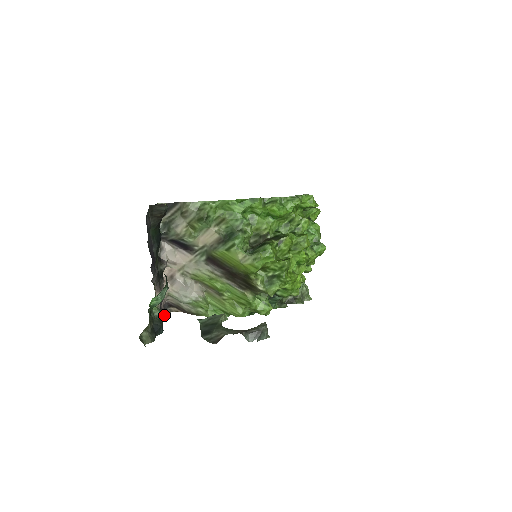
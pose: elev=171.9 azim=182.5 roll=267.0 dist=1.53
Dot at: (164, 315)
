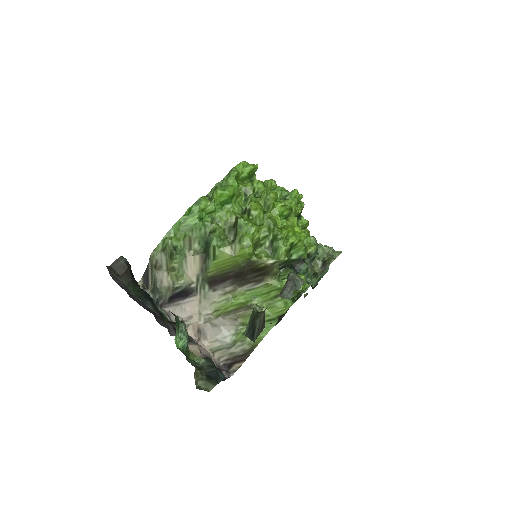
Dot at: (223, 371)
